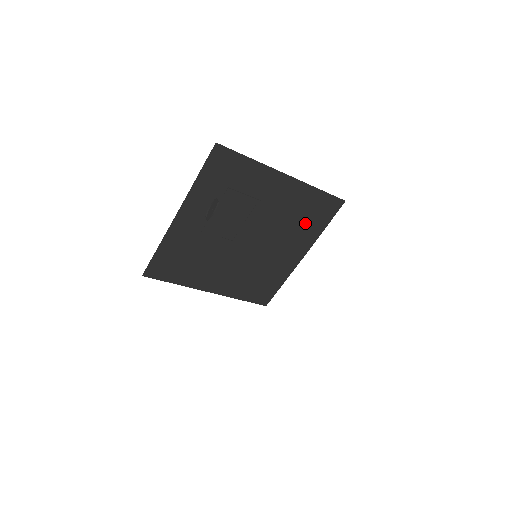
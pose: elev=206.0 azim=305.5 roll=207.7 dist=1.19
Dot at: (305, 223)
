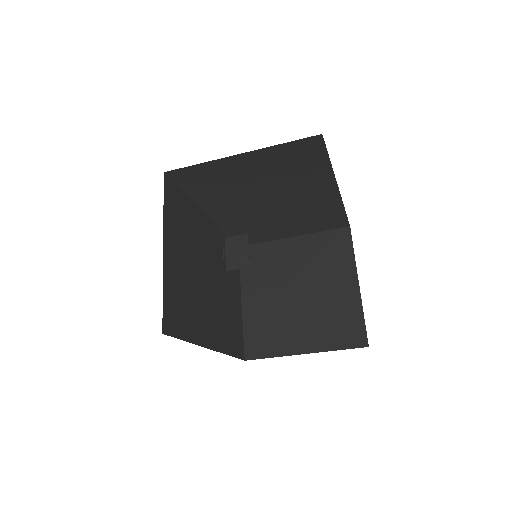
Dot at: (334, 258)
